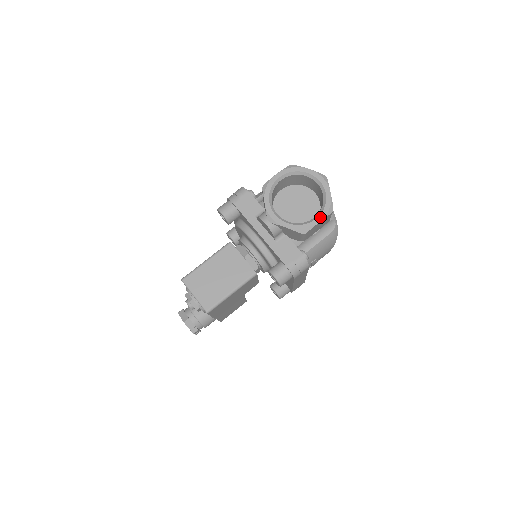
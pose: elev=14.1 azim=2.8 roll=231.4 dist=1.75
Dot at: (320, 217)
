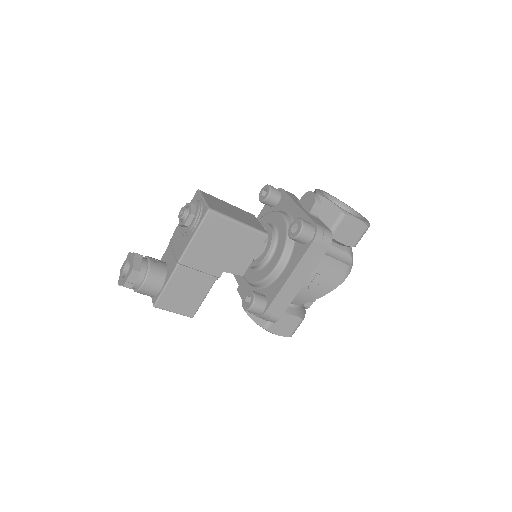
Dot at: (359, 218)
